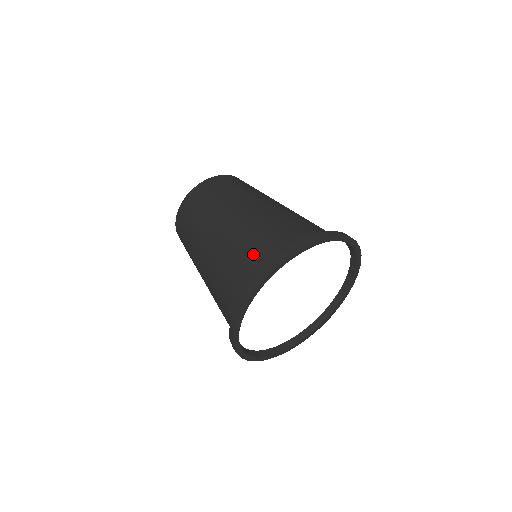
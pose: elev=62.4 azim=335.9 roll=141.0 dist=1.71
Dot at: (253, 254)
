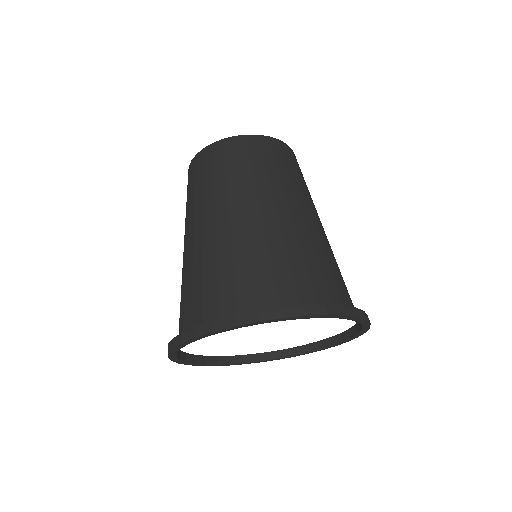
Dot at: (248, 279)
